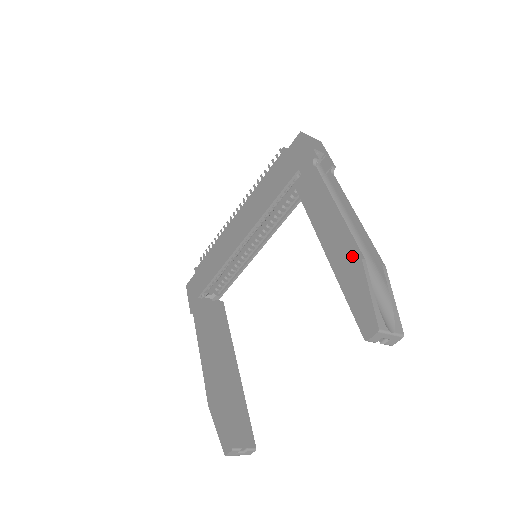
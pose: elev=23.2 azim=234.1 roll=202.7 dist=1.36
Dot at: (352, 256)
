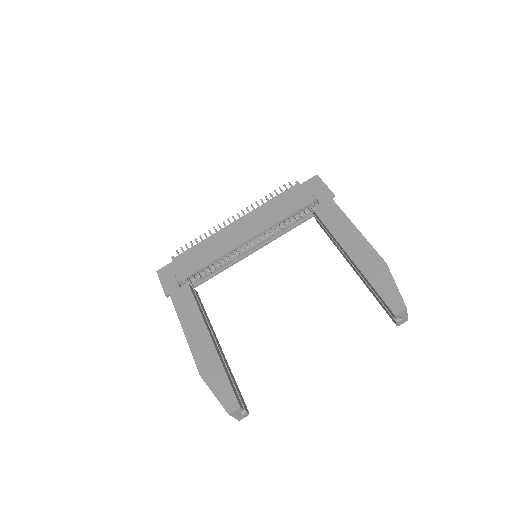
Dot at: (378, 261)
